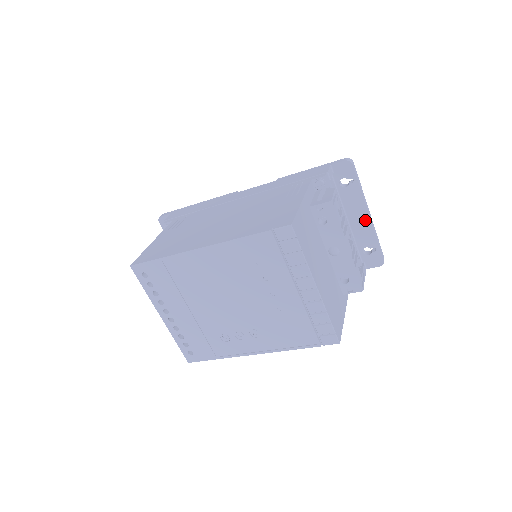
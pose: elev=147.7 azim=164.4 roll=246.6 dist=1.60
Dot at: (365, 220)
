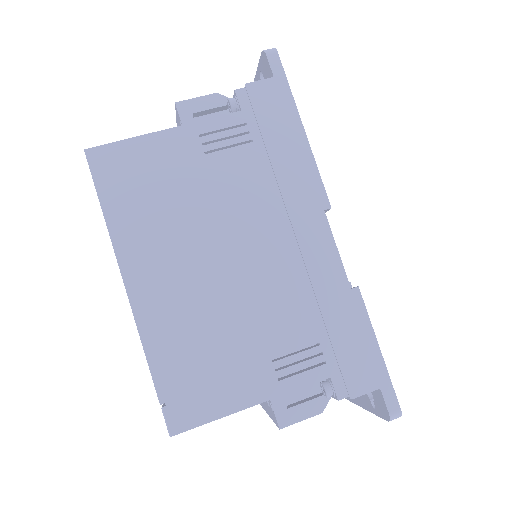
Dot at: occluded
